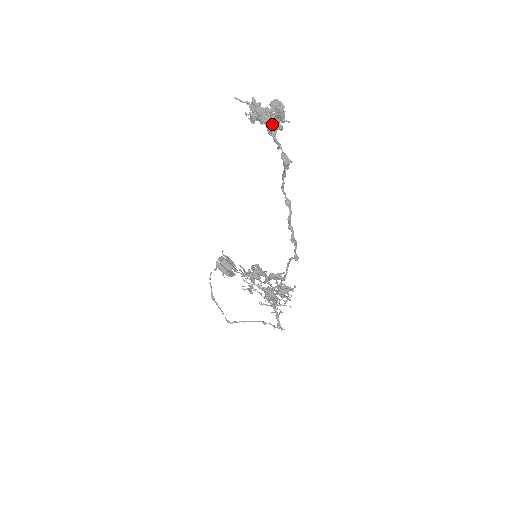
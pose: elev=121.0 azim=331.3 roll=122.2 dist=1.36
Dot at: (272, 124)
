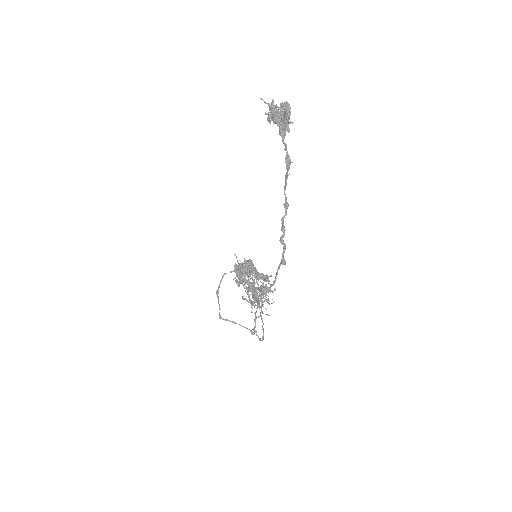
Dot at: (281, 124)
